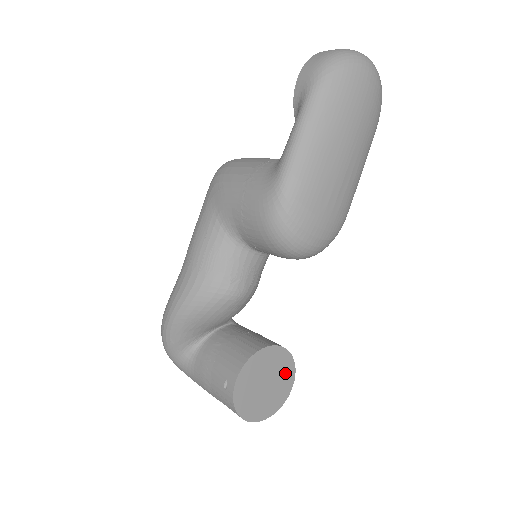
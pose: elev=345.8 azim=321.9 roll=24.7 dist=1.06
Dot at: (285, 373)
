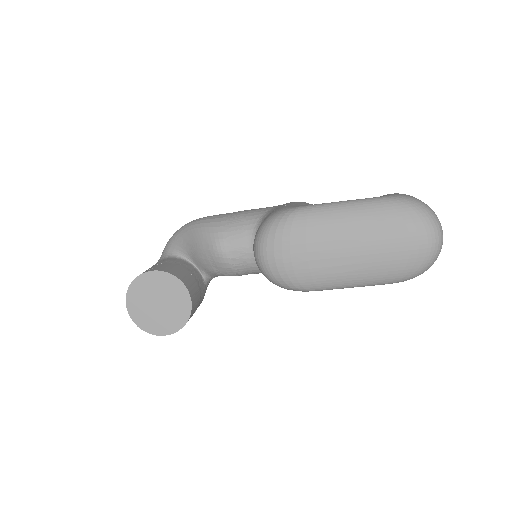
Dot at: (173, 320)
